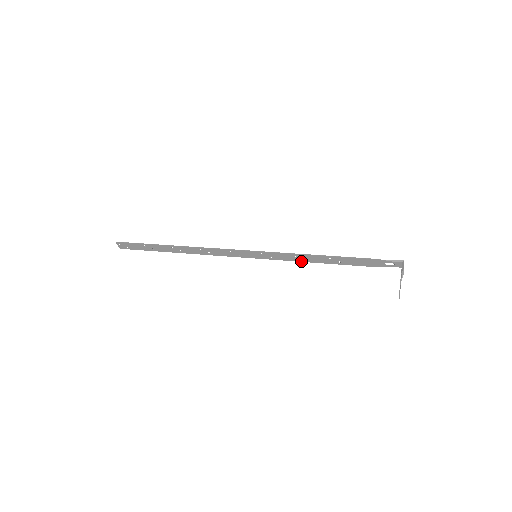
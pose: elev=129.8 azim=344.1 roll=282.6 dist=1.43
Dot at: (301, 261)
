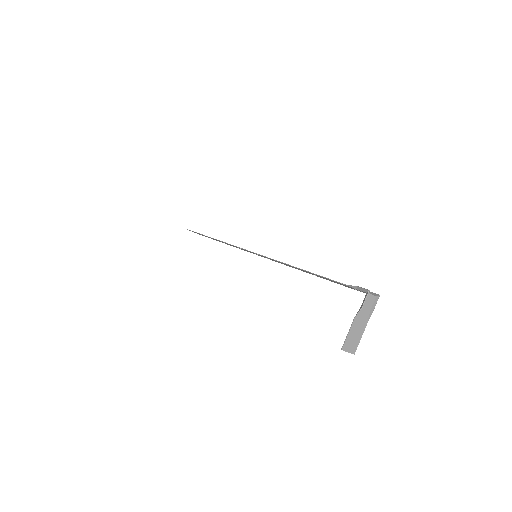
Dot at: occluded
